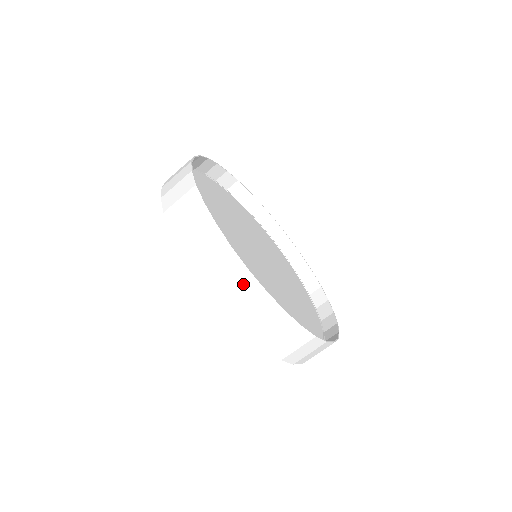
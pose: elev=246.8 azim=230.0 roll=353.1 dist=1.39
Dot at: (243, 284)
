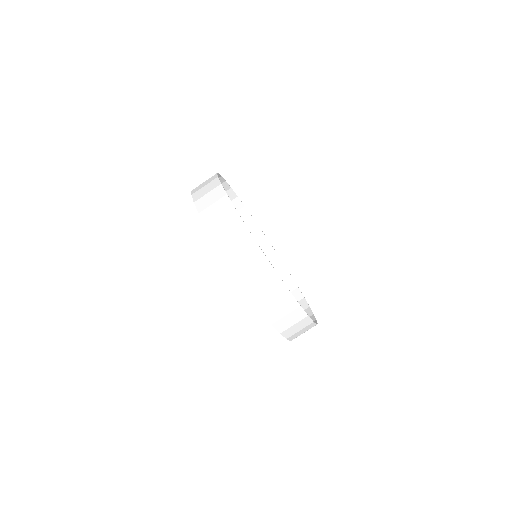
Dot at: (274, 287)
